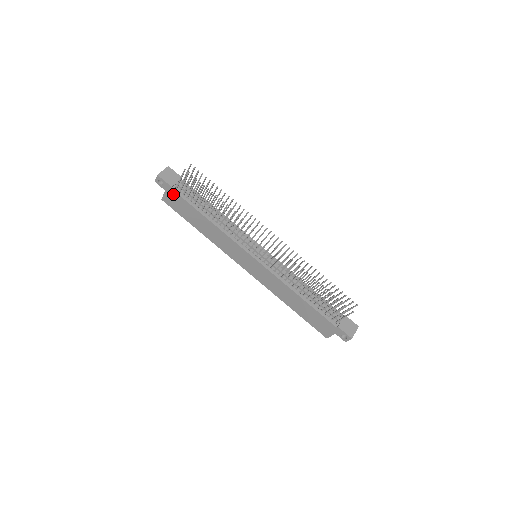
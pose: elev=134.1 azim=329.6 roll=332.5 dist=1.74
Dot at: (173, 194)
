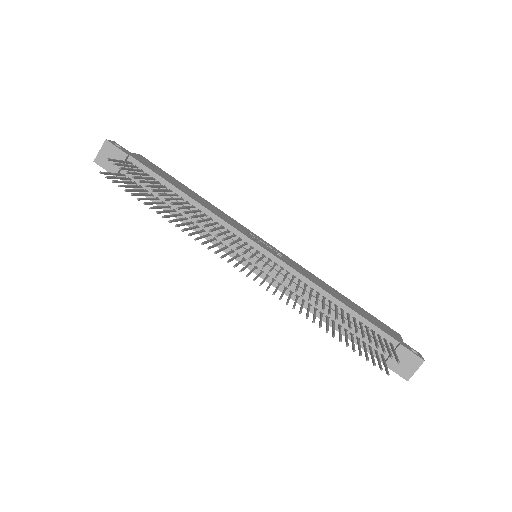
Dot at: occluded
